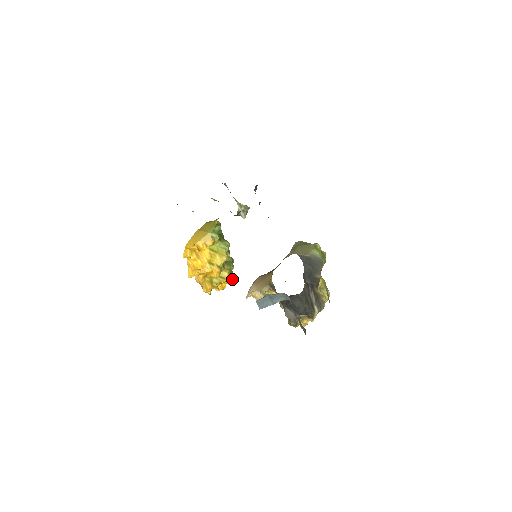
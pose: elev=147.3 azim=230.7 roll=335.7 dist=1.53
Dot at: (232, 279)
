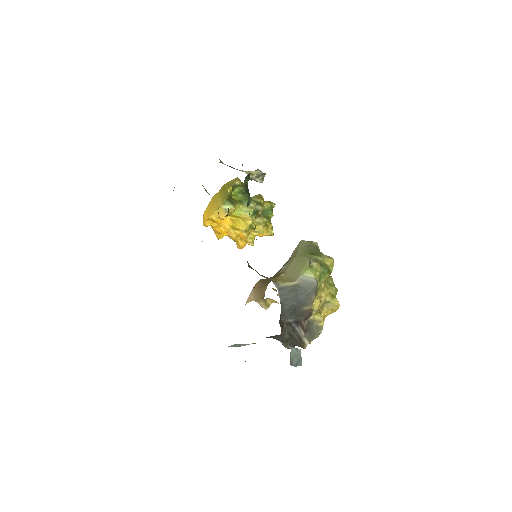
Dot at: (270, 231)
